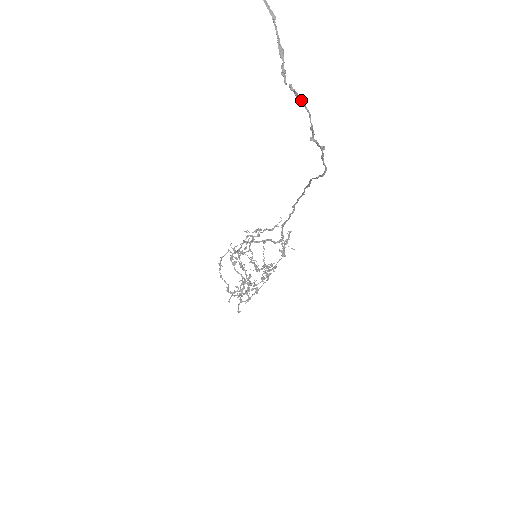
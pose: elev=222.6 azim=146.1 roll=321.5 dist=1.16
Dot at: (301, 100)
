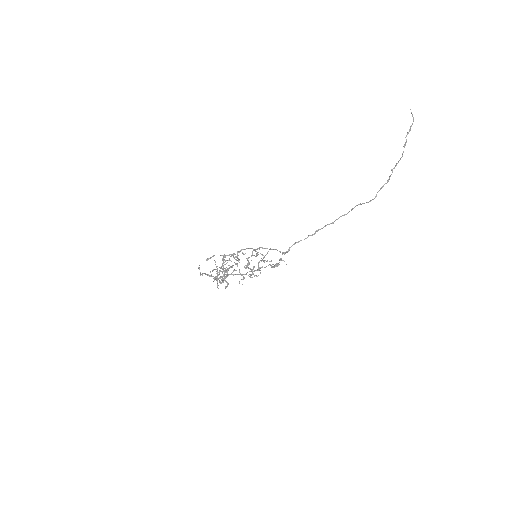
Dot at: occluded
